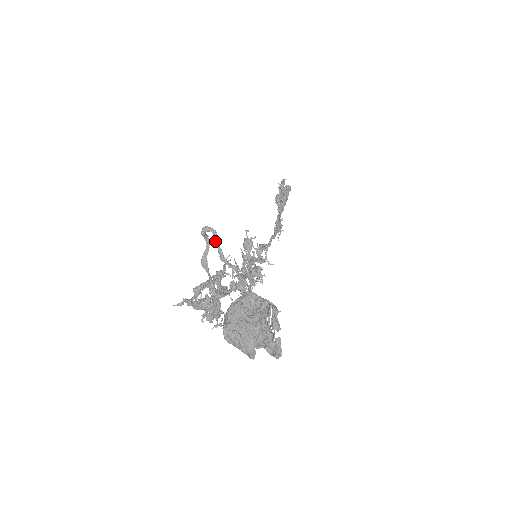
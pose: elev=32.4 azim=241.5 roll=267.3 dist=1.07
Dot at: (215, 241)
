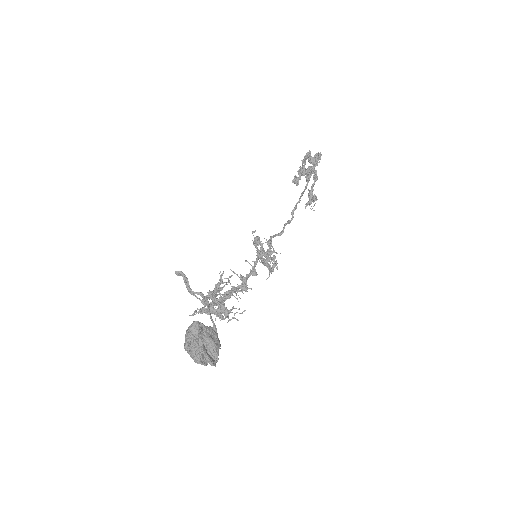
Dot at: occluded
